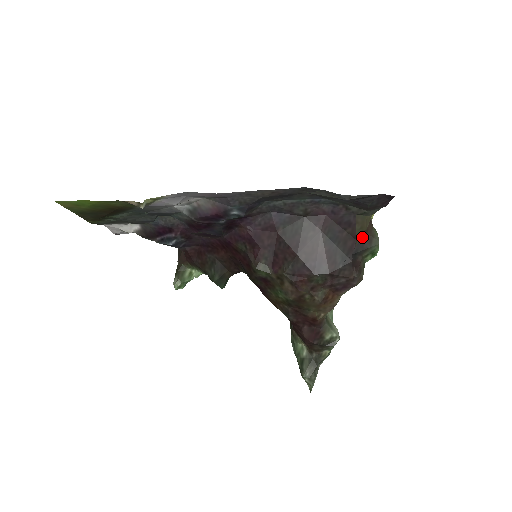
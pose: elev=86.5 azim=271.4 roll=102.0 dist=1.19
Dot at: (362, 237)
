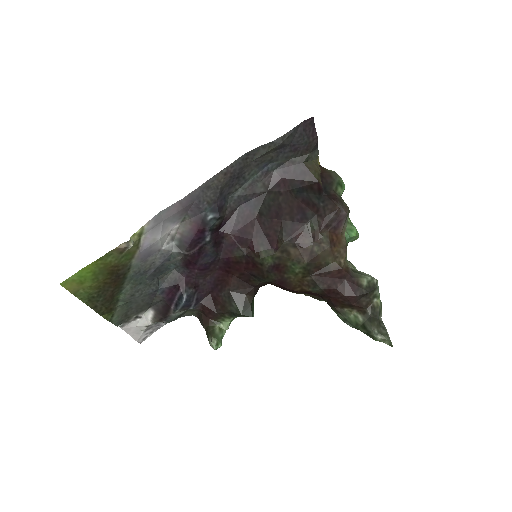
Dot at: (322, 177)
